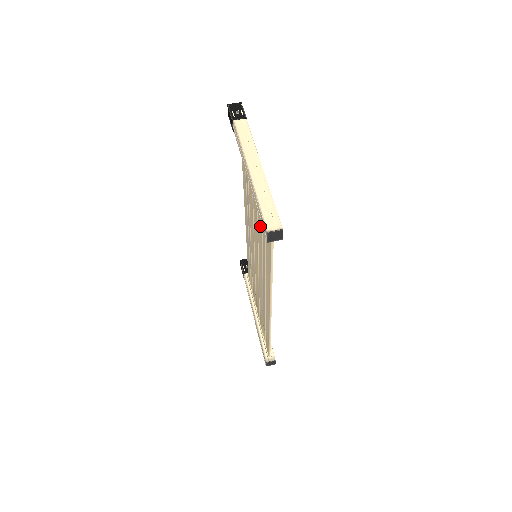
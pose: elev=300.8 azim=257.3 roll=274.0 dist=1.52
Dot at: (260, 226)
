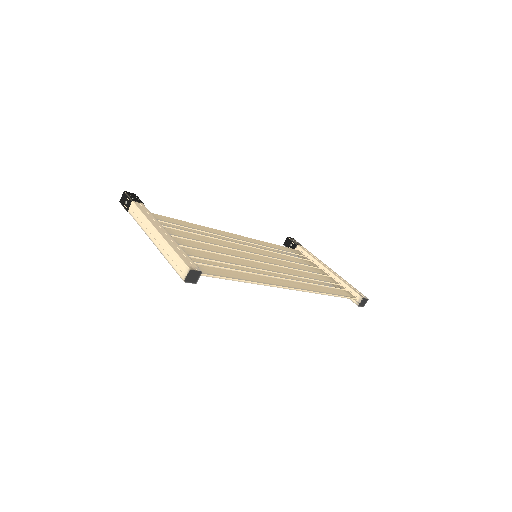
Dot at: occluded
